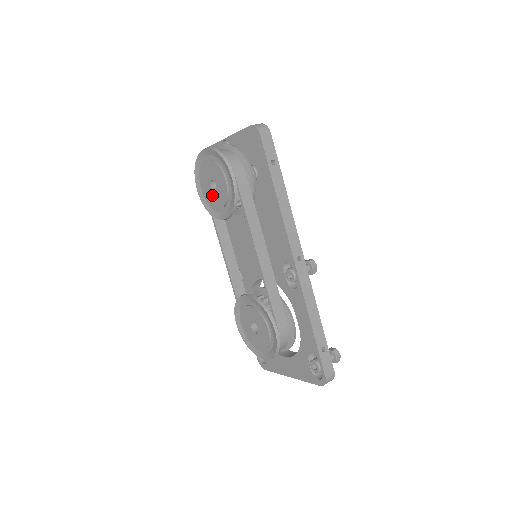
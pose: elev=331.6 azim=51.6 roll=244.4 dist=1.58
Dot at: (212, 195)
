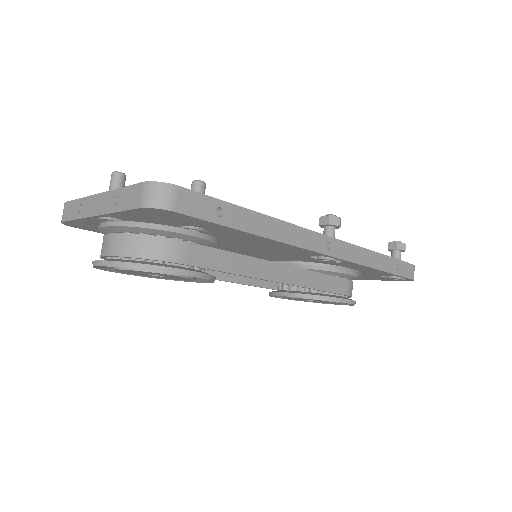
Dot at: occluded
